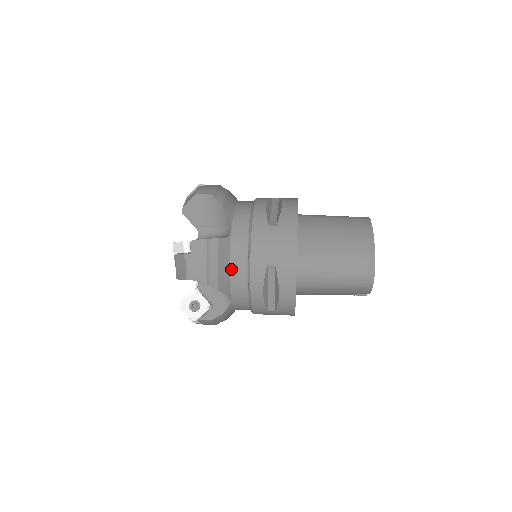
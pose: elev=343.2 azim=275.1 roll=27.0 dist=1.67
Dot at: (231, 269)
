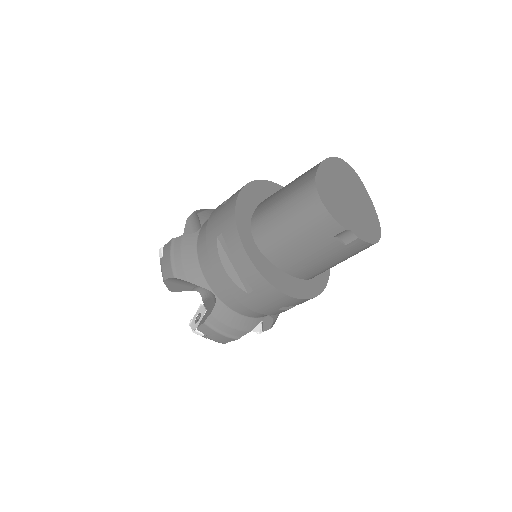
Dot at: (199, 259)
